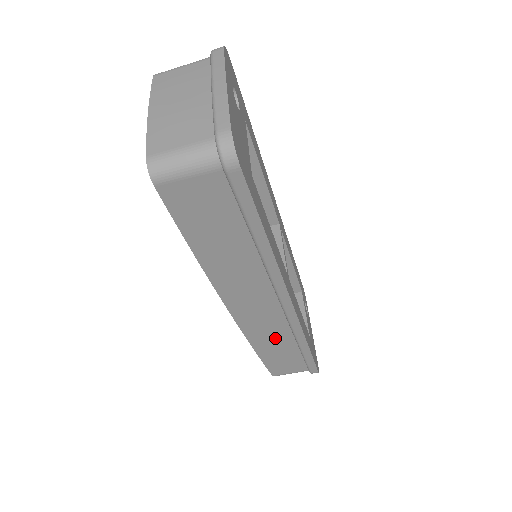
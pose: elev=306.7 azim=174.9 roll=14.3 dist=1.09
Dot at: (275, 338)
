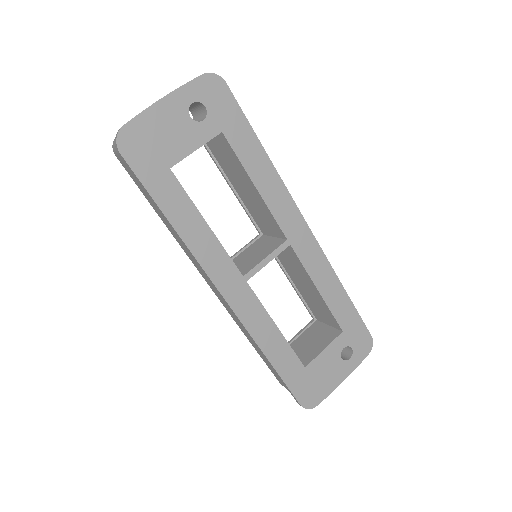
Dot at: occluded
